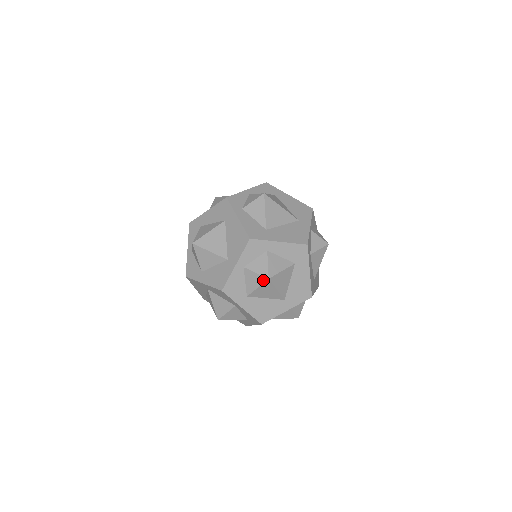
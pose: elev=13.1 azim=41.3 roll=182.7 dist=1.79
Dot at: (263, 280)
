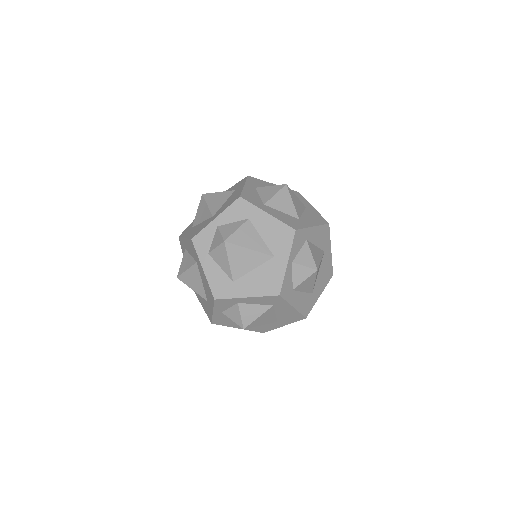
Dot at: occluded
